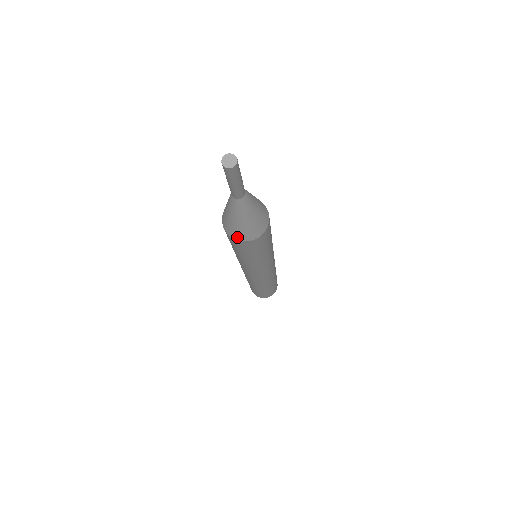
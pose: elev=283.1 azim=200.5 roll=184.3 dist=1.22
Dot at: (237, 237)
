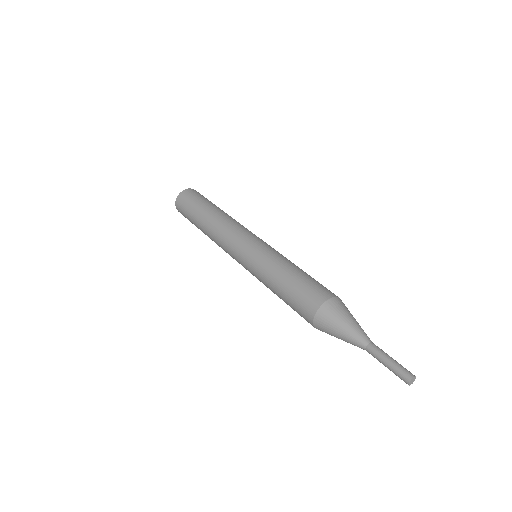
Dot at: occluded
